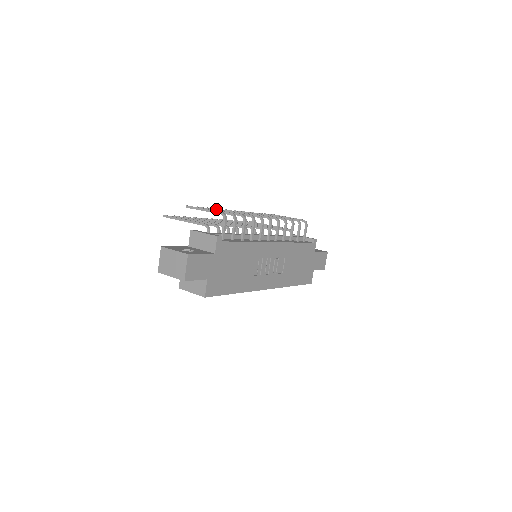
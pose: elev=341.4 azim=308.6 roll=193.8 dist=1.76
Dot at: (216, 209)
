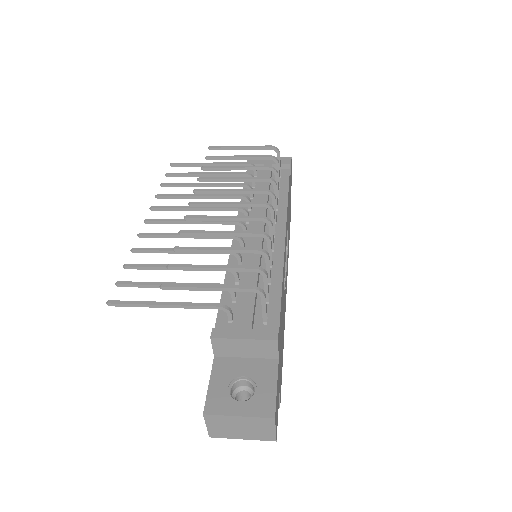
Dot at: (197, 250)
